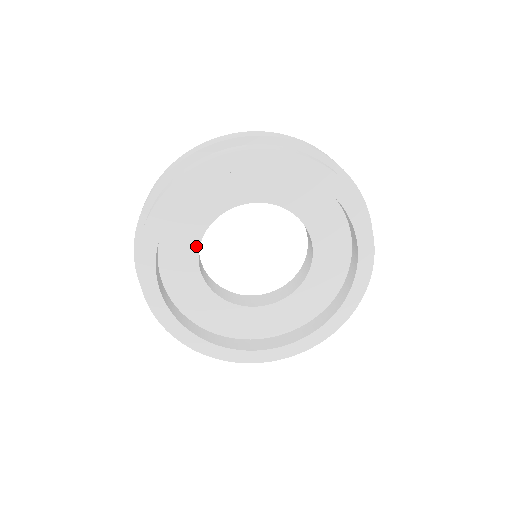
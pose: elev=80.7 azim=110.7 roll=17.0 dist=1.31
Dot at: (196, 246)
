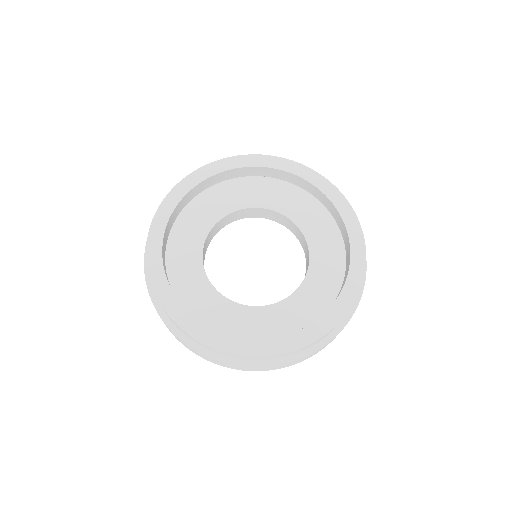
Dot at: (216, 220)
